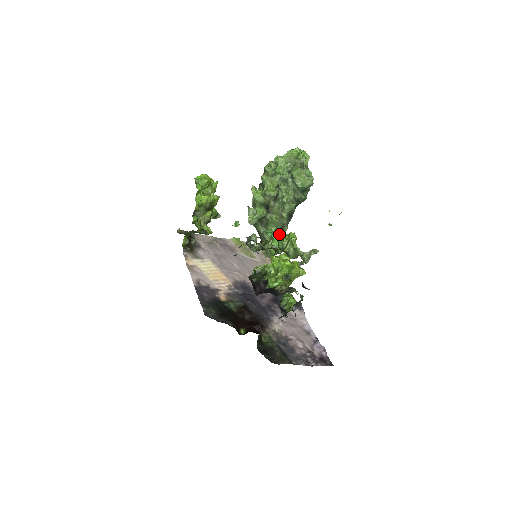
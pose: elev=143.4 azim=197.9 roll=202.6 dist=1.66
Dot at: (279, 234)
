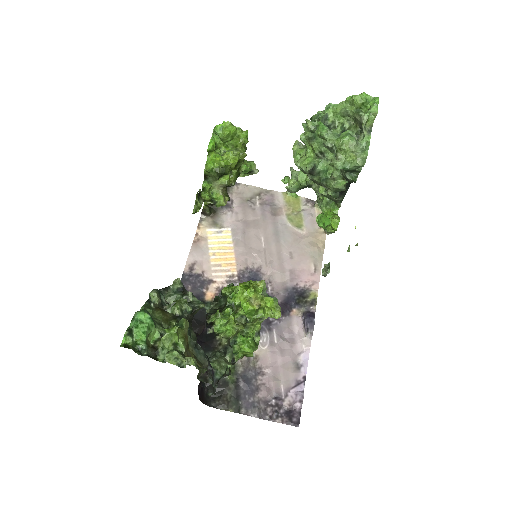
Dot at: (330, 209)
